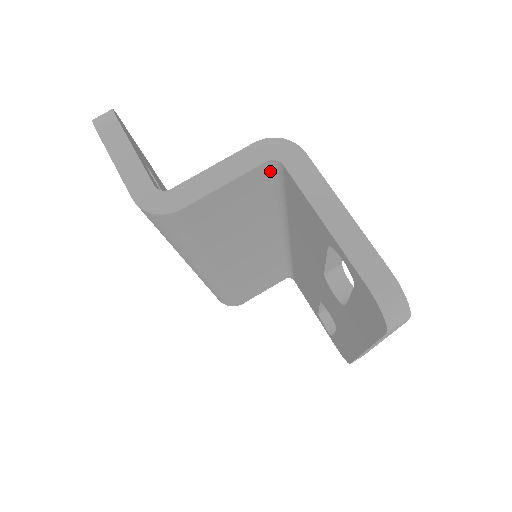
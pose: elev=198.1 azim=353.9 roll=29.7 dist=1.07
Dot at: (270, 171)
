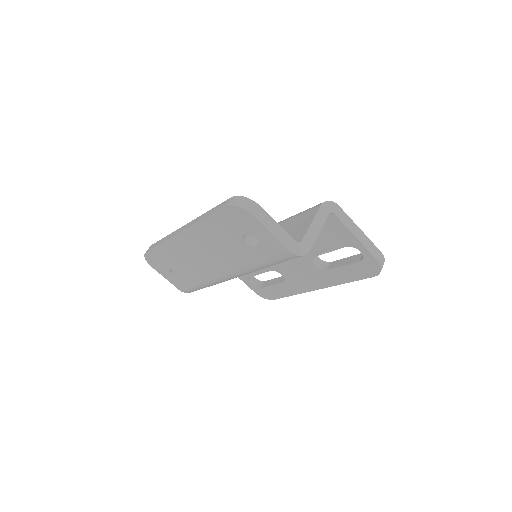
Dot at: occluded
